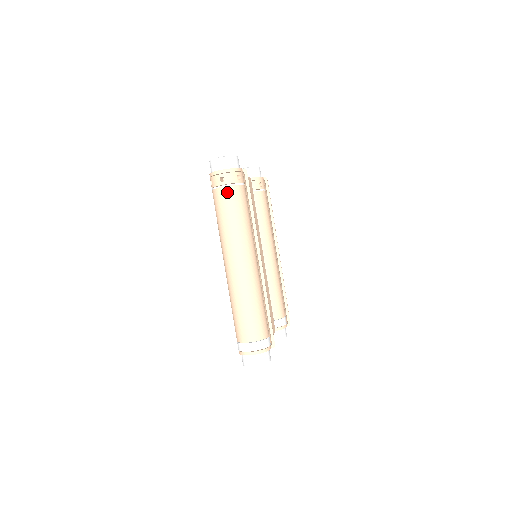
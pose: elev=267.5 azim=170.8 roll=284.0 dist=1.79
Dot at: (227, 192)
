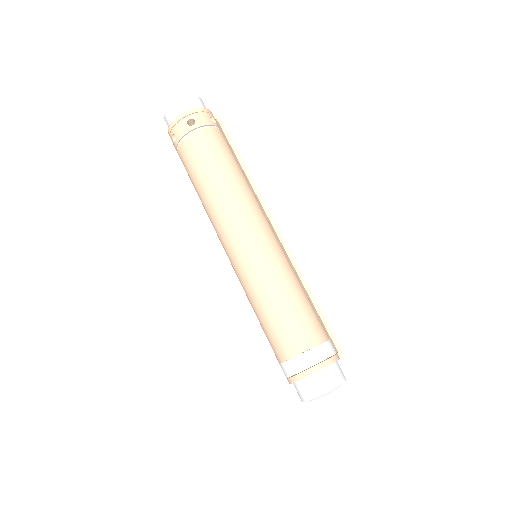
Dot at: (203, 137)
